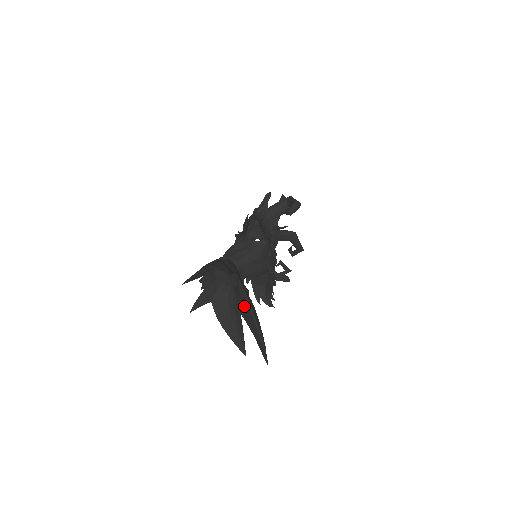
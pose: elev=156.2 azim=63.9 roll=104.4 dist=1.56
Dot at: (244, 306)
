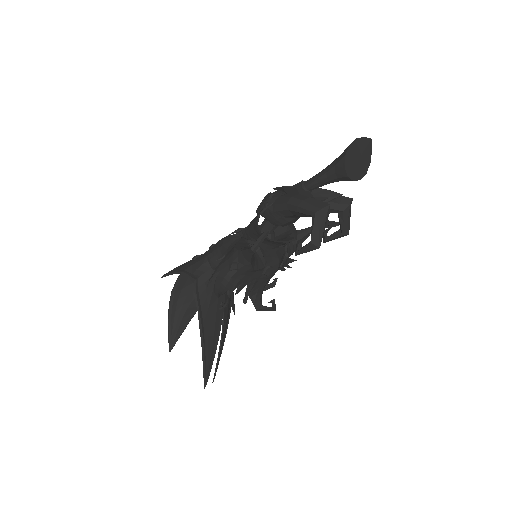
Dot at: occluded
